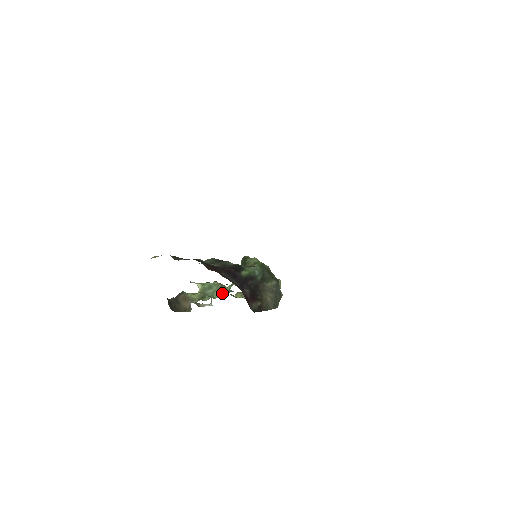
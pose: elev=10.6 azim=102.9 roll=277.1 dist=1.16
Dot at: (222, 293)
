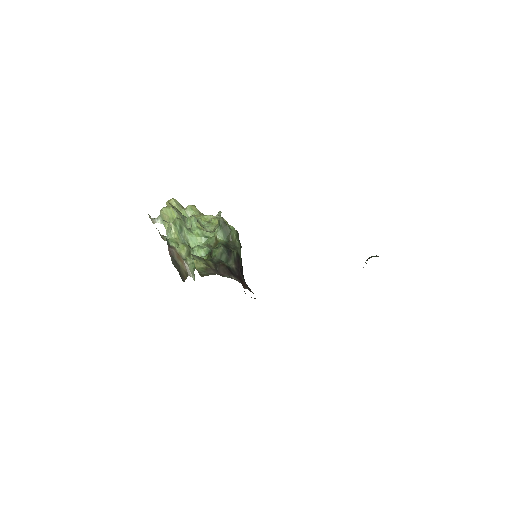
Dot at: (196, 242)
